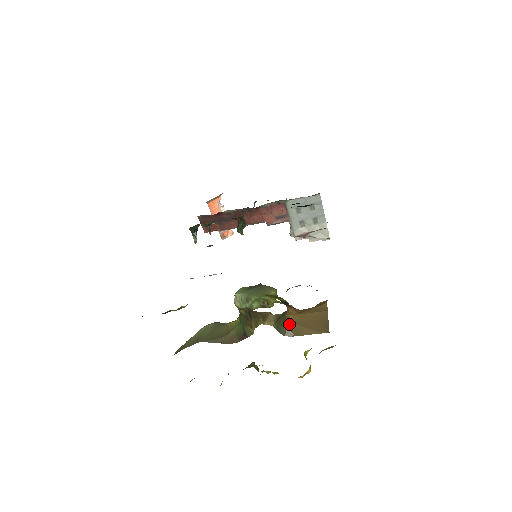
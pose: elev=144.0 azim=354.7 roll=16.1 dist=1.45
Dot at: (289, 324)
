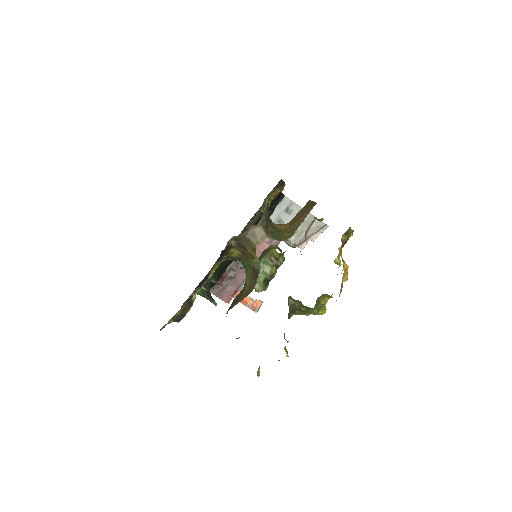
Dot at: (283, 231)
